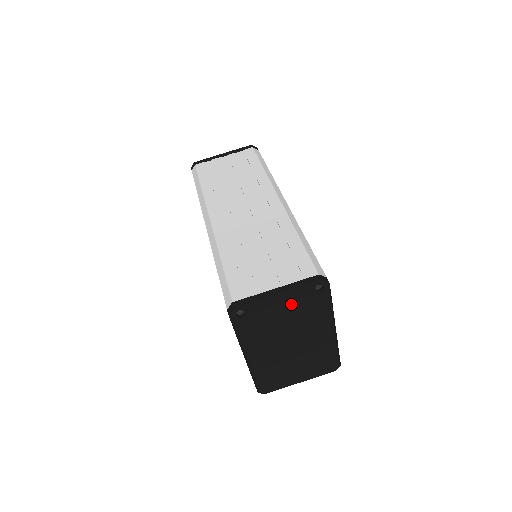
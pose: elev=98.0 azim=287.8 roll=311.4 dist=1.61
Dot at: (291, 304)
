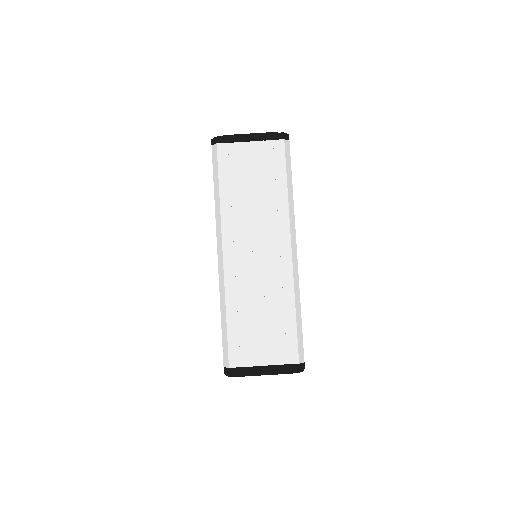
Dot at: (272, 374)
